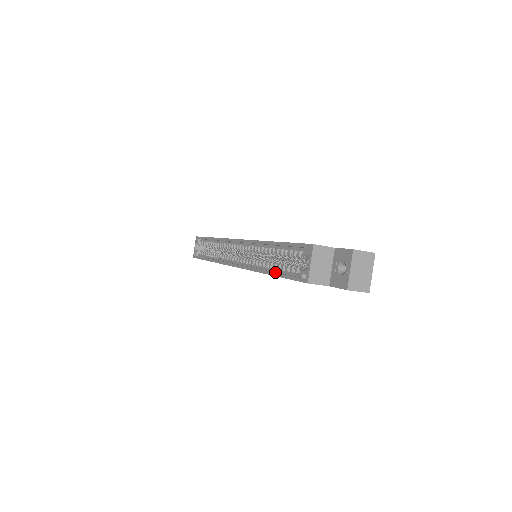
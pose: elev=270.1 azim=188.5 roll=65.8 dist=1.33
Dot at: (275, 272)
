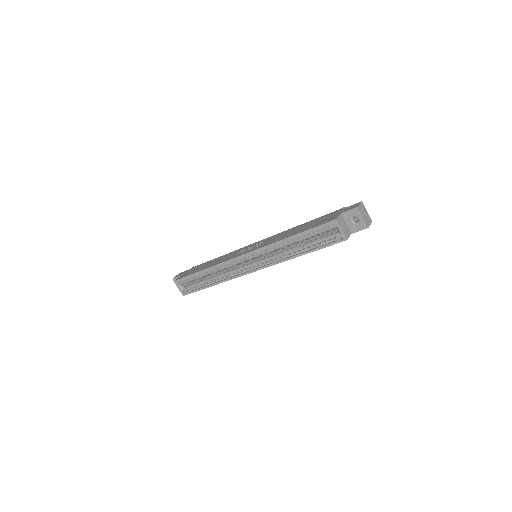
Dot at: (308, 251)
